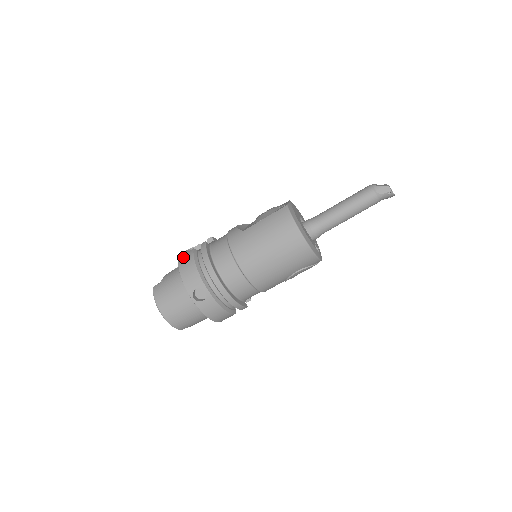
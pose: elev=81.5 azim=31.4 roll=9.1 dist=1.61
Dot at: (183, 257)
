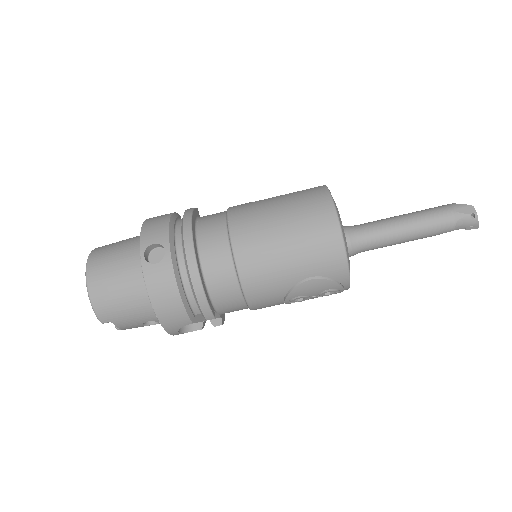
Dot at: occluded
